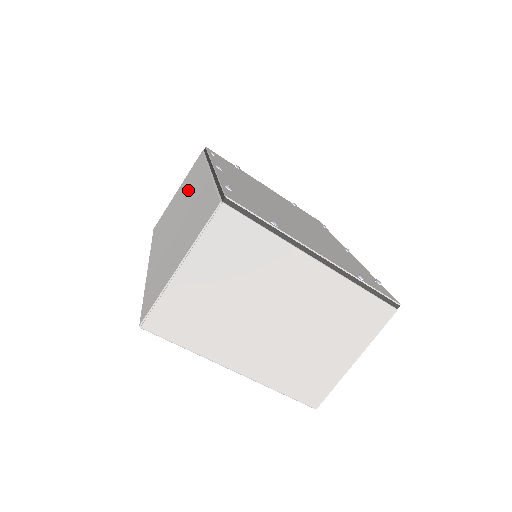
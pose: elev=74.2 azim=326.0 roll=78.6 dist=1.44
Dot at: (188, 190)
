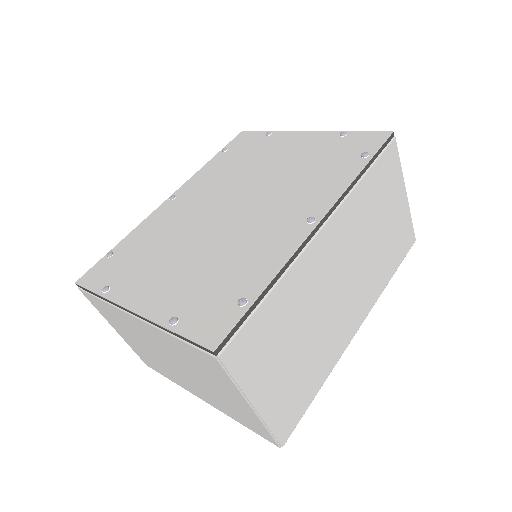
Dot at: occluded
